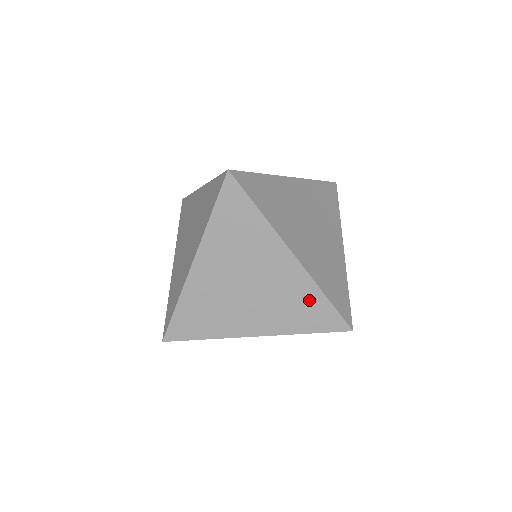
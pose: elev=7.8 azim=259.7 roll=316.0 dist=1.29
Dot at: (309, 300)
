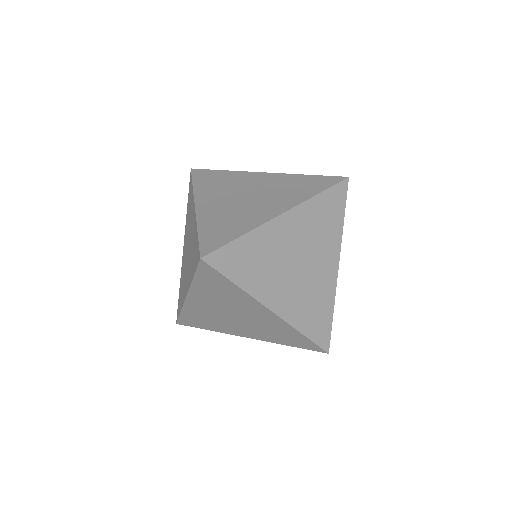
Dot at: (289, 333)
